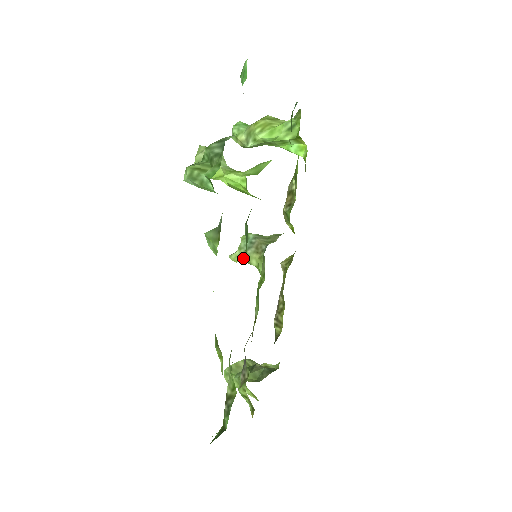
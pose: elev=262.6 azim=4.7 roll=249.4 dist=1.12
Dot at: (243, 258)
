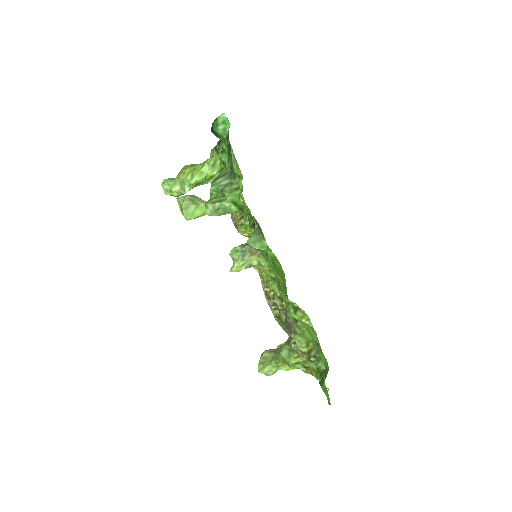
Dot at: (244, 265)
